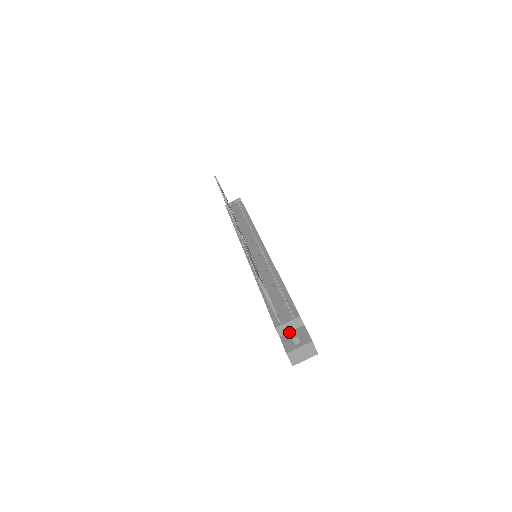
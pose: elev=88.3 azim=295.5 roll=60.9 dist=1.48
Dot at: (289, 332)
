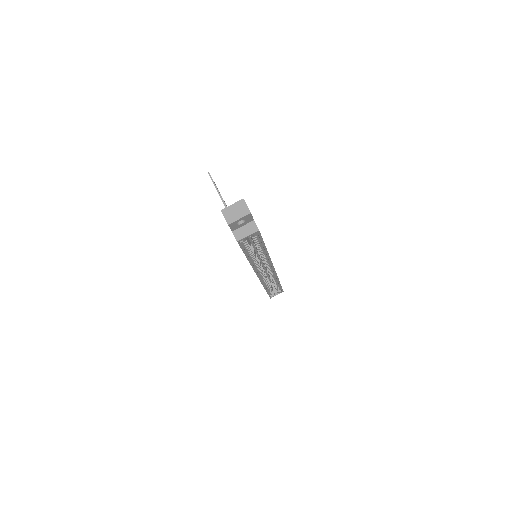
Dot at: occluded
